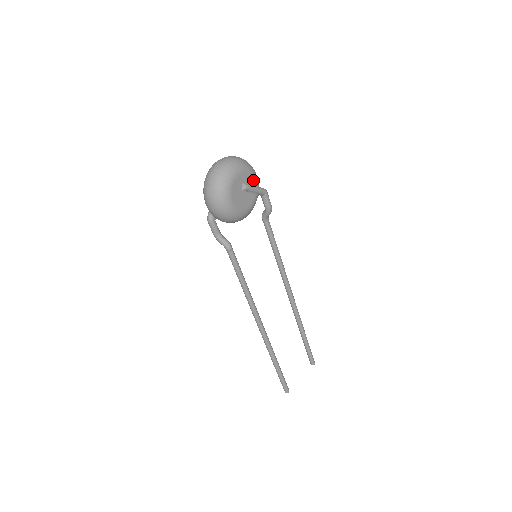
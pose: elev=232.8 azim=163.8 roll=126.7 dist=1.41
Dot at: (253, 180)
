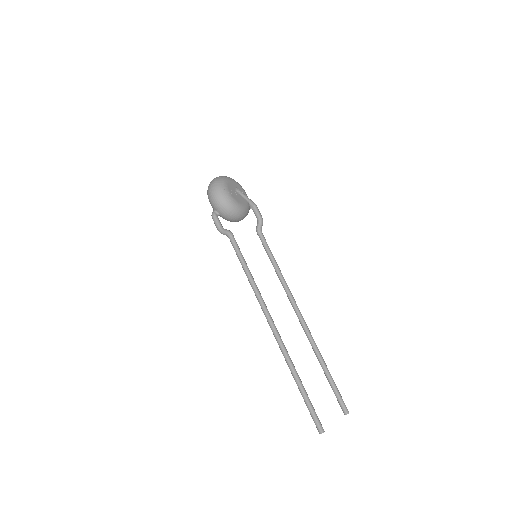
Dot at: (244, 192)
